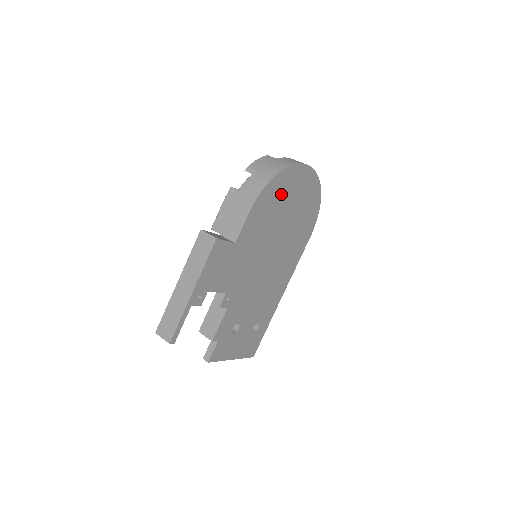
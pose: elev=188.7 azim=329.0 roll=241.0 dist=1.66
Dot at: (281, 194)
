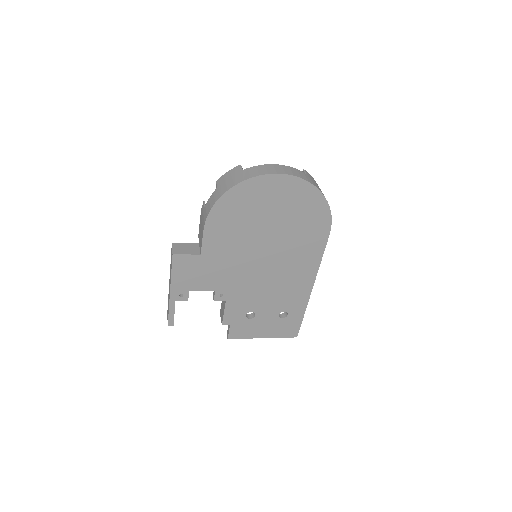
Dot at: (244, 207)
